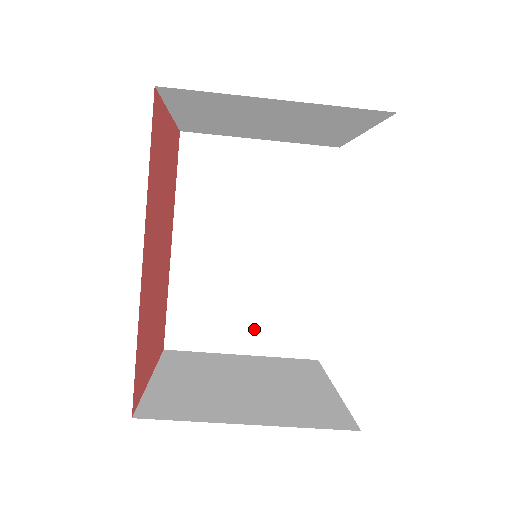
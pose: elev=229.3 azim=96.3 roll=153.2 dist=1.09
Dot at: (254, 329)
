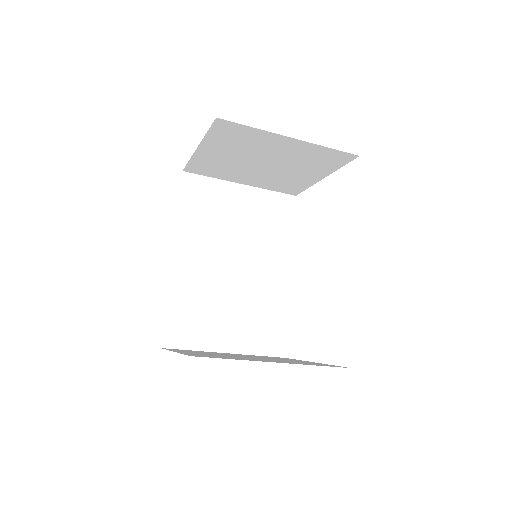
Dot at: (236, 331)
